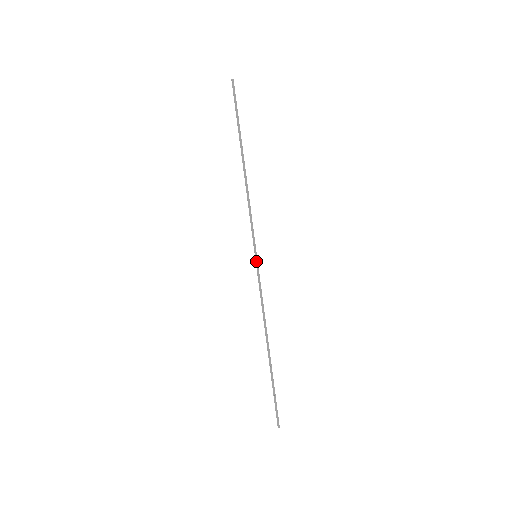
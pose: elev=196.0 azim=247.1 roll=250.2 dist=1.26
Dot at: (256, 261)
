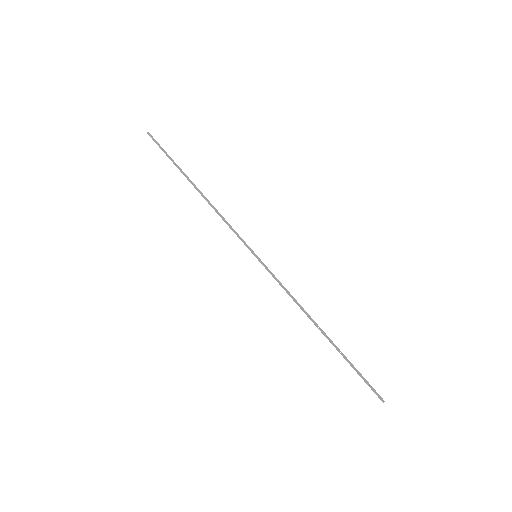
Dot at: (259, 260)
